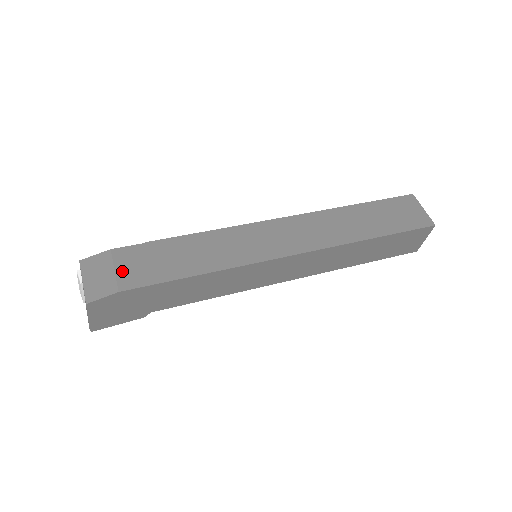
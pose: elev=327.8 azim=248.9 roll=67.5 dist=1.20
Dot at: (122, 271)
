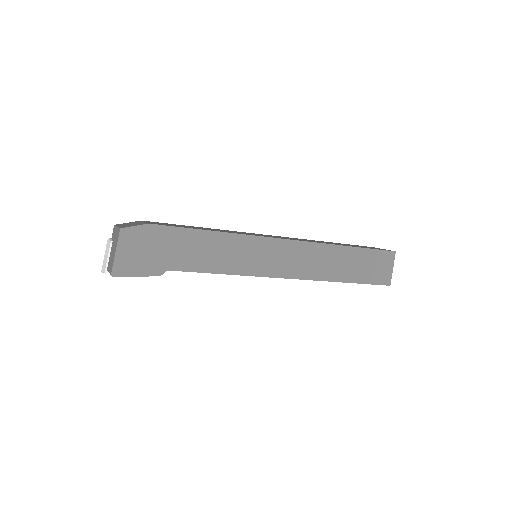
Dot at: occluded
